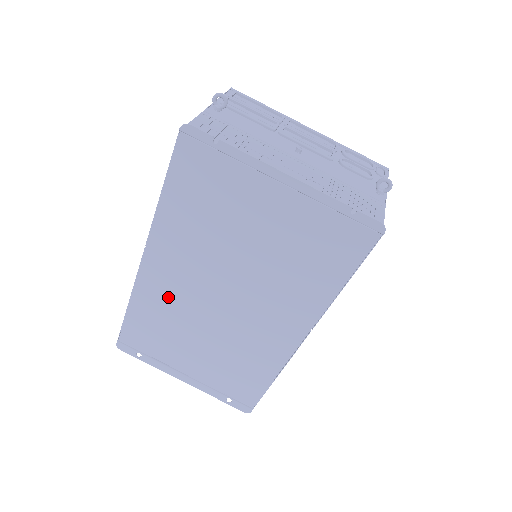
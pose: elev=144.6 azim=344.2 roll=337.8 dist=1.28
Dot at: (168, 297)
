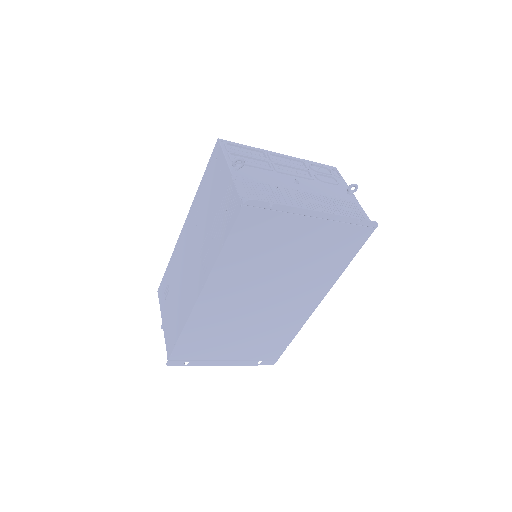
Dot at: (218, 314)
